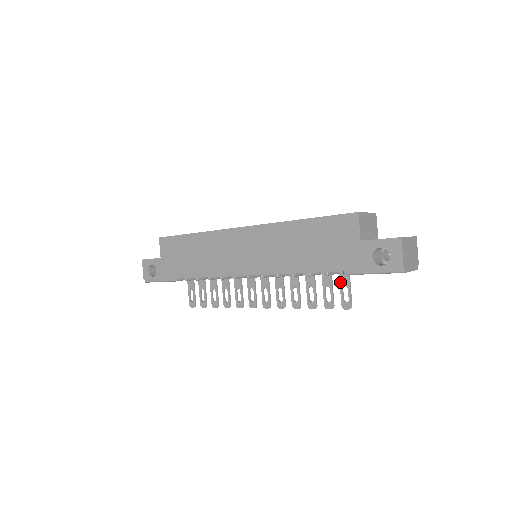
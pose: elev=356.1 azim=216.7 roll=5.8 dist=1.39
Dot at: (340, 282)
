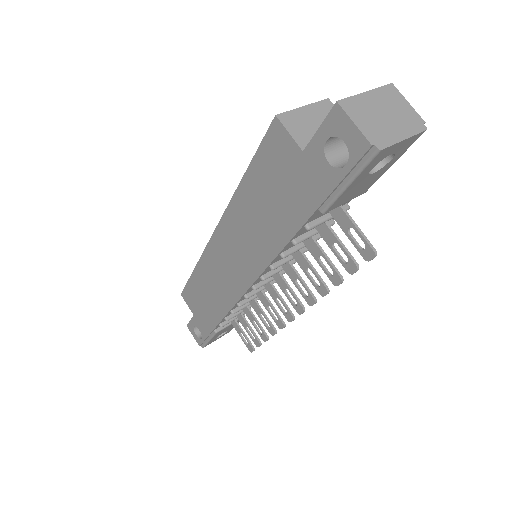
Dot at: (340, 226)
